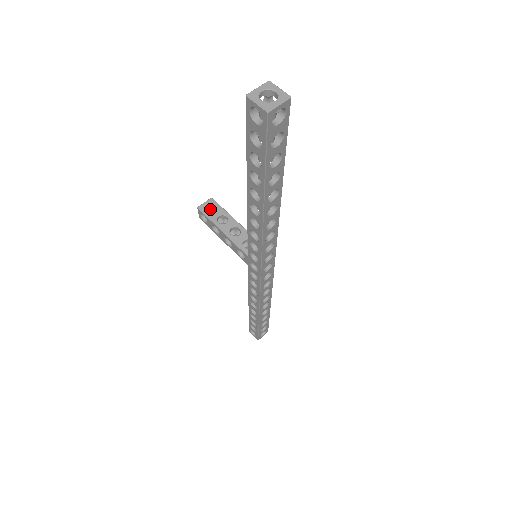
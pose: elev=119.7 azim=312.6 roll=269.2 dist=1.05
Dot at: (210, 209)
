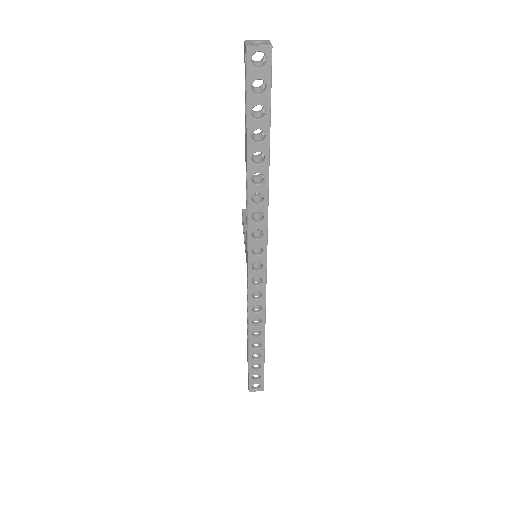
Dot at: occluded
